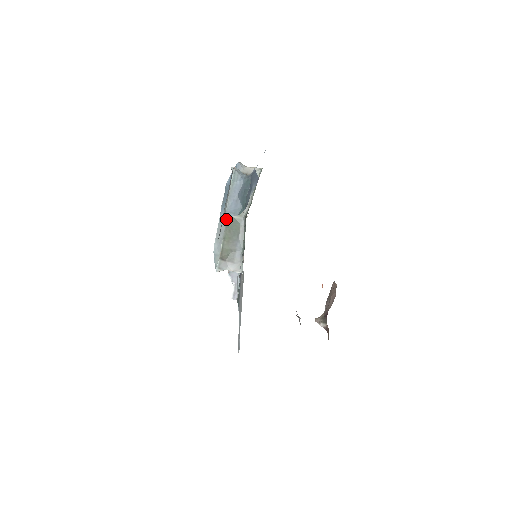
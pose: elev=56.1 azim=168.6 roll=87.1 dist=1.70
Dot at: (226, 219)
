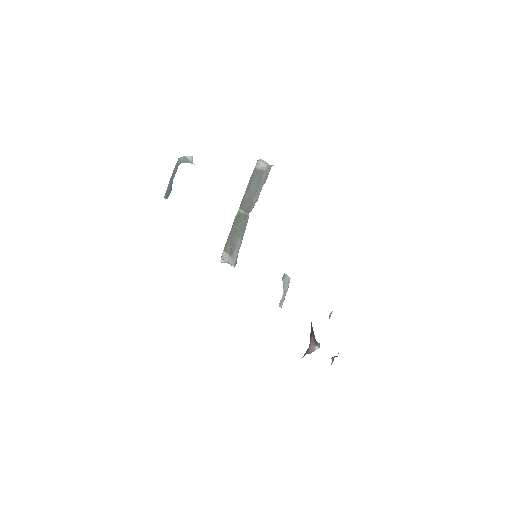
Dot at: (237, 214)
